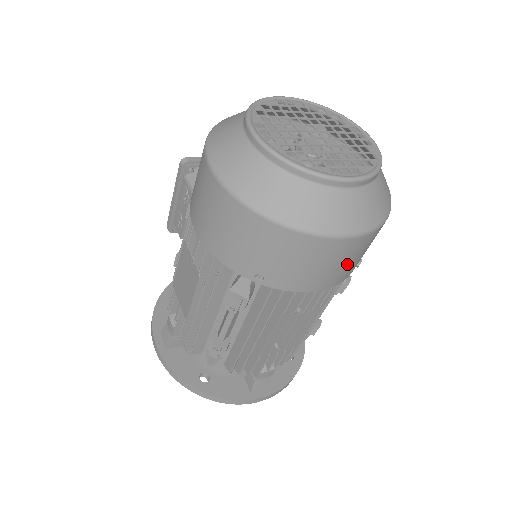
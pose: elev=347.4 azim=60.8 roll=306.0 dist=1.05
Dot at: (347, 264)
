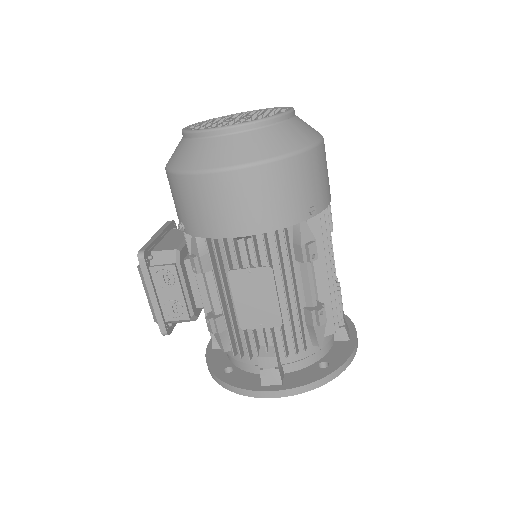
Dot at: occluded
